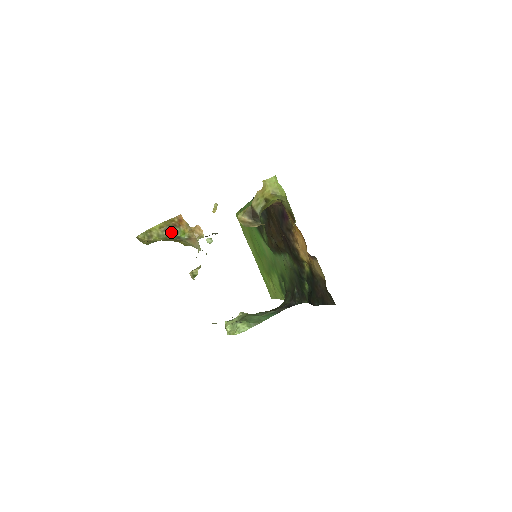
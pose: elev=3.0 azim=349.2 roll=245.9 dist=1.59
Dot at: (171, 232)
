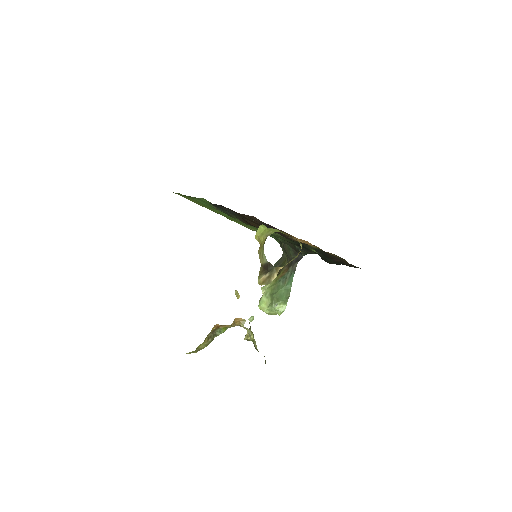
Dot at: (214, 335)
